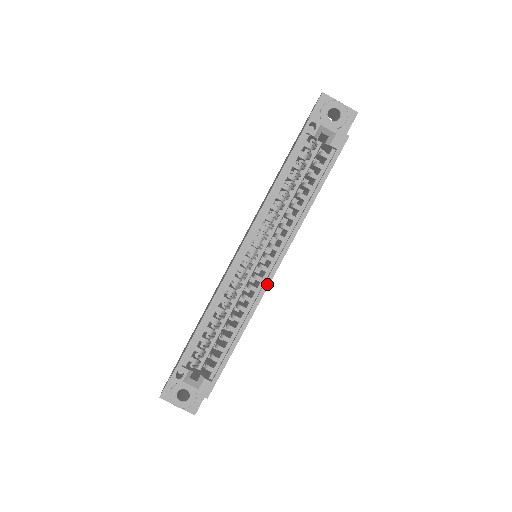
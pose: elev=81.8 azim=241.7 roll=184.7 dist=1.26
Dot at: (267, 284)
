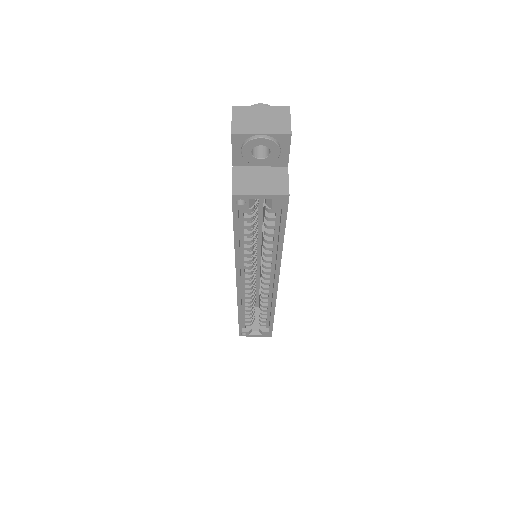
Dot at: (275, 293)
